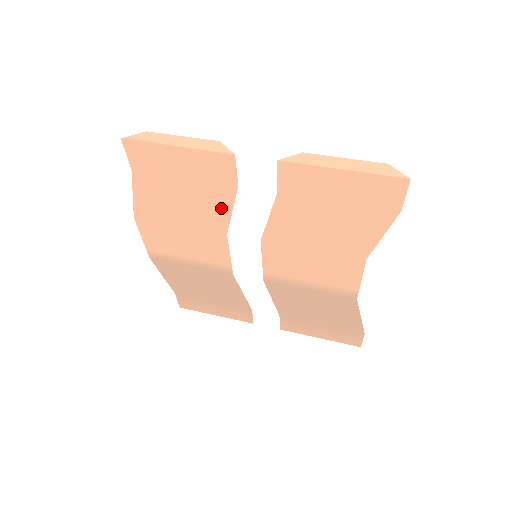
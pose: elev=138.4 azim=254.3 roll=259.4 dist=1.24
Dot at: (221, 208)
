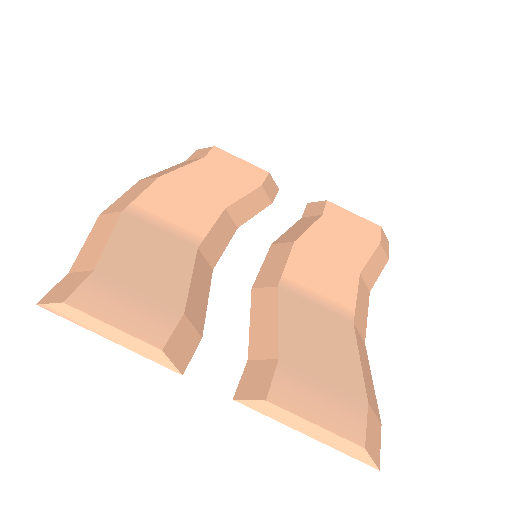
Dot at: occluded
